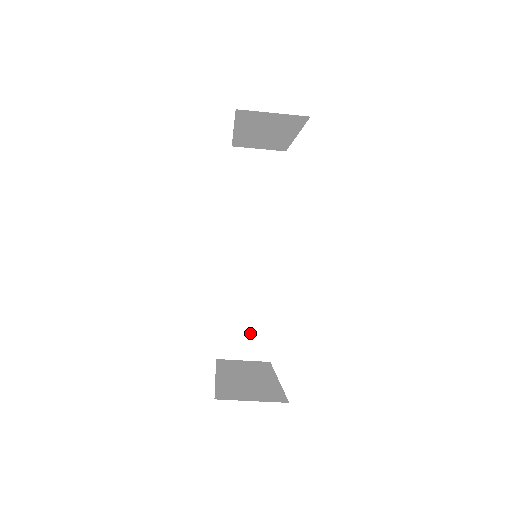
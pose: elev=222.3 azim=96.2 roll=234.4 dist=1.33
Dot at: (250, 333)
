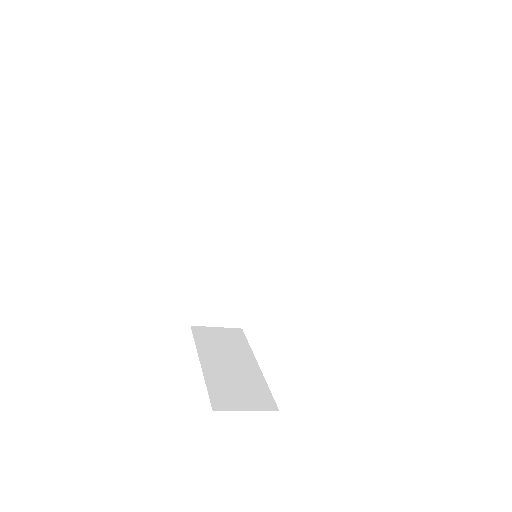
Dot at: (227, 303)
